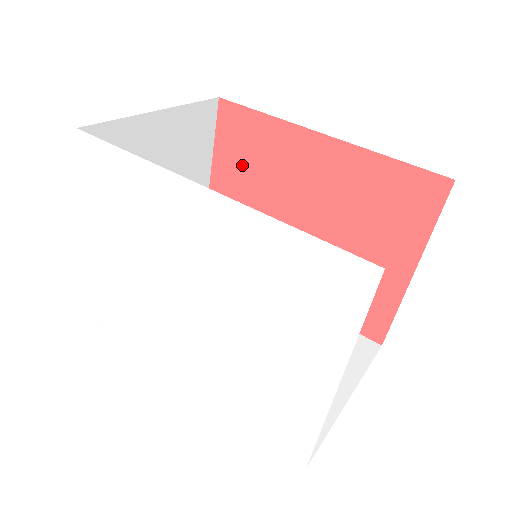
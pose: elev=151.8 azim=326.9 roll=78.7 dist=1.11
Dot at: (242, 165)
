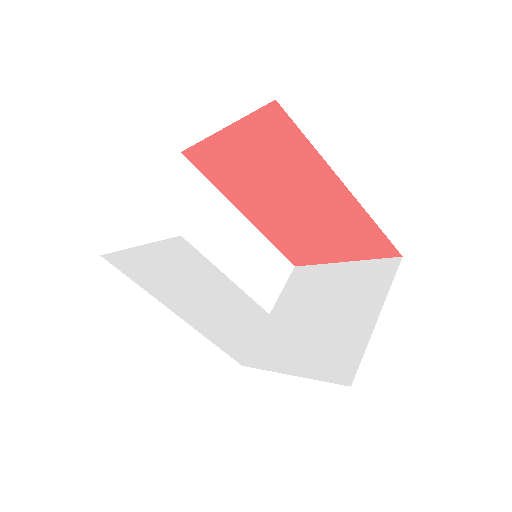
Dot at: (263, 147)
